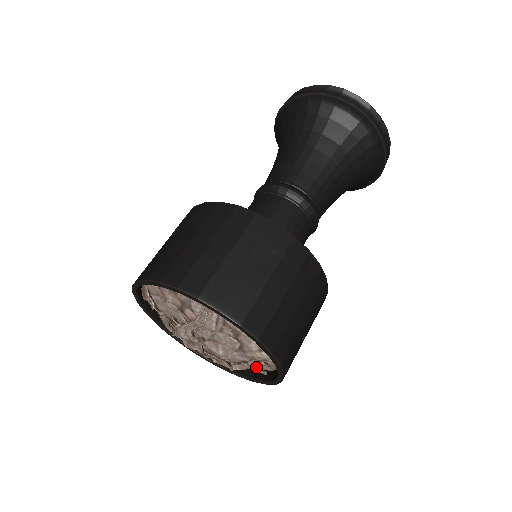
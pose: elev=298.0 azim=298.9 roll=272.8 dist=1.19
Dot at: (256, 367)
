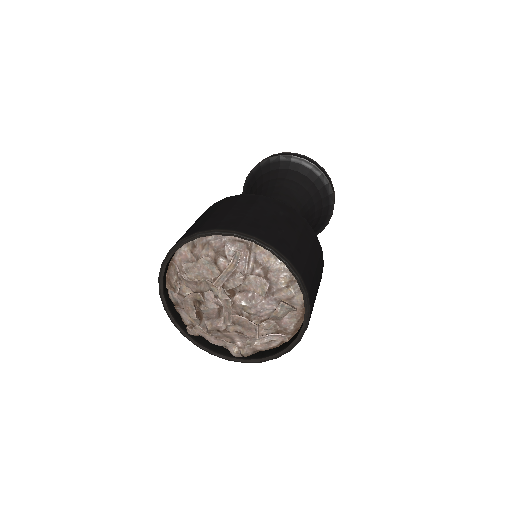
Dot at: (279, 330)
